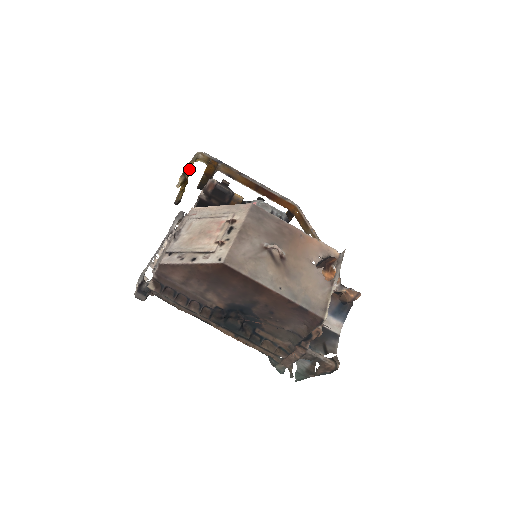
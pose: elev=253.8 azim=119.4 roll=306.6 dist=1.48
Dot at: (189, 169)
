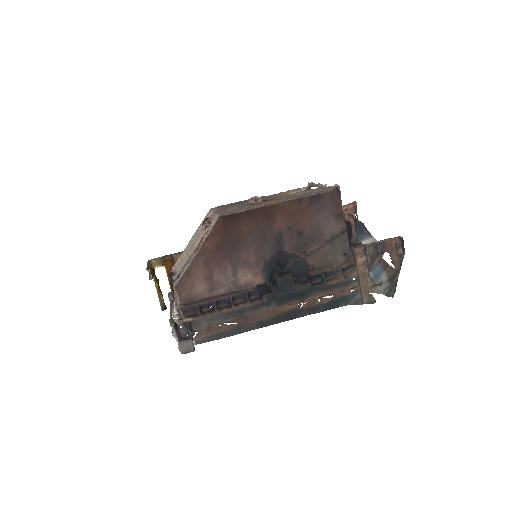
Dot at: (150, 266)
